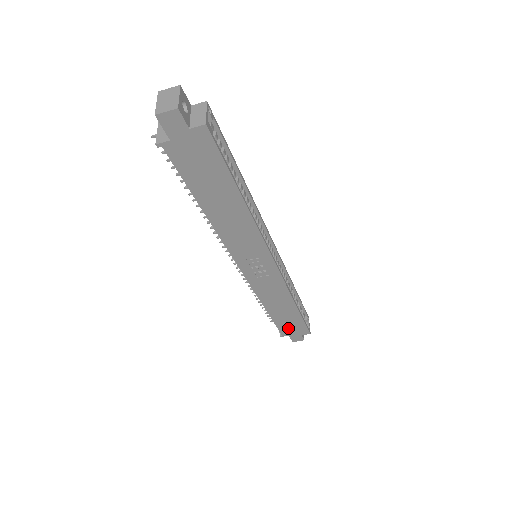
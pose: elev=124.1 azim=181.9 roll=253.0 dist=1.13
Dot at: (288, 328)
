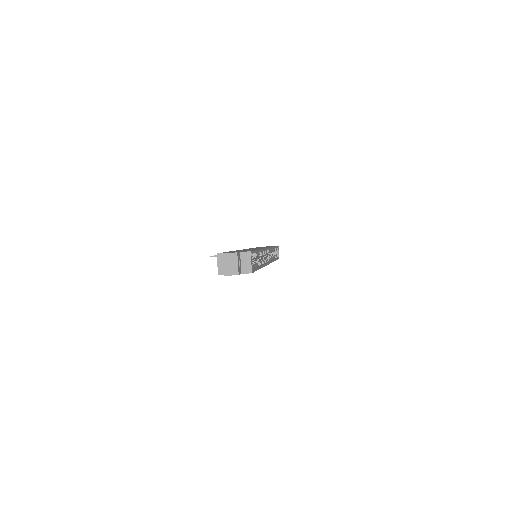
Dot at: occluded
